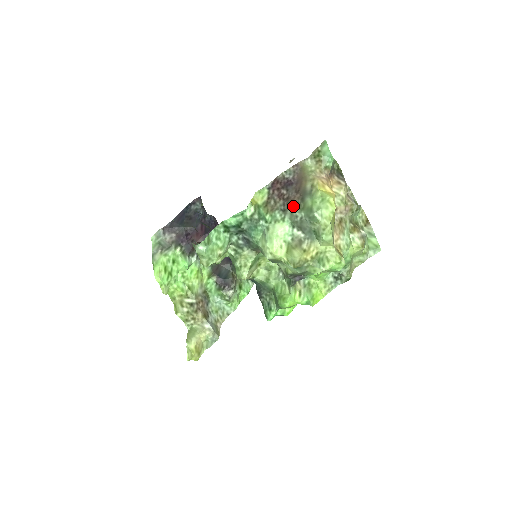
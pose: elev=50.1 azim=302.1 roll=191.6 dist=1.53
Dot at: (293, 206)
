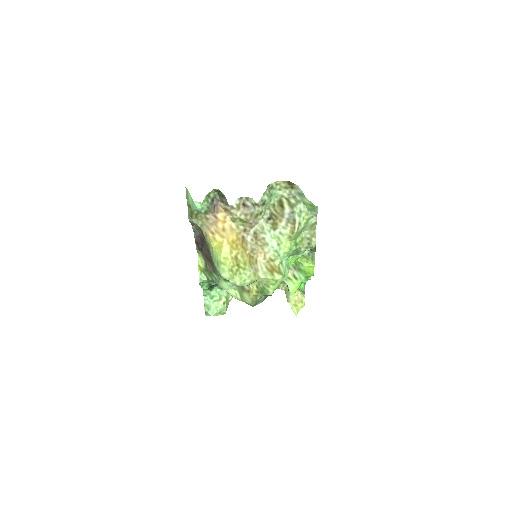
Dot at: (214, 268)
